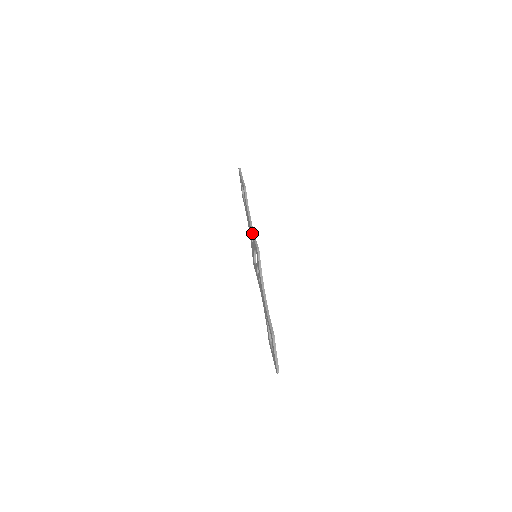
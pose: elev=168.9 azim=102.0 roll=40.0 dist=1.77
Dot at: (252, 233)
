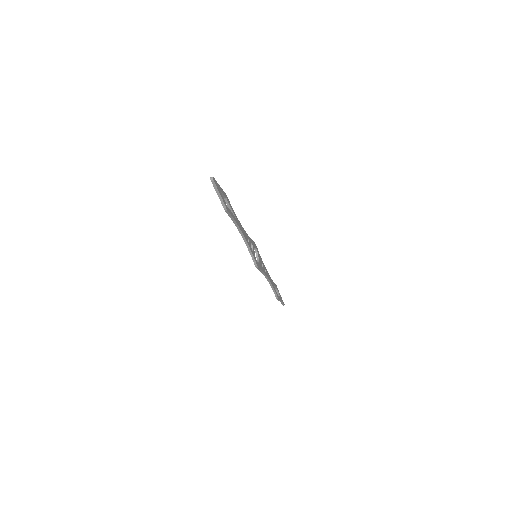
Dot at: occluded
